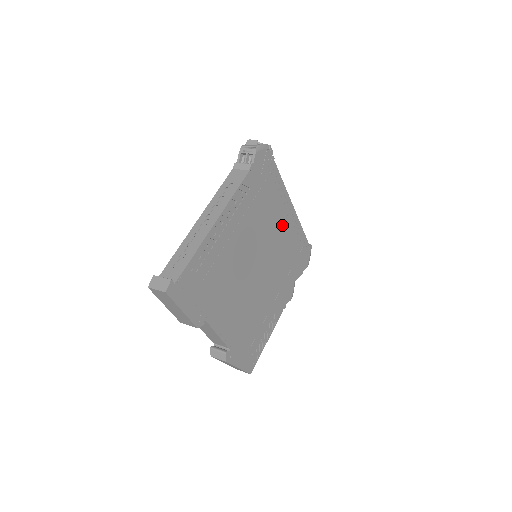
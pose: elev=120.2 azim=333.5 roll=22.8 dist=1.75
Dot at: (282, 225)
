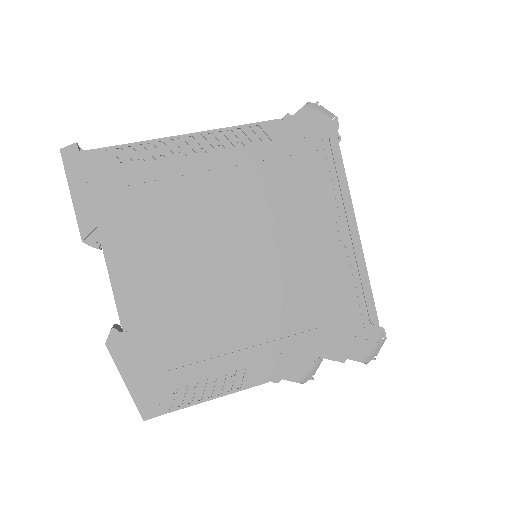
Dot at: (321, 241)
